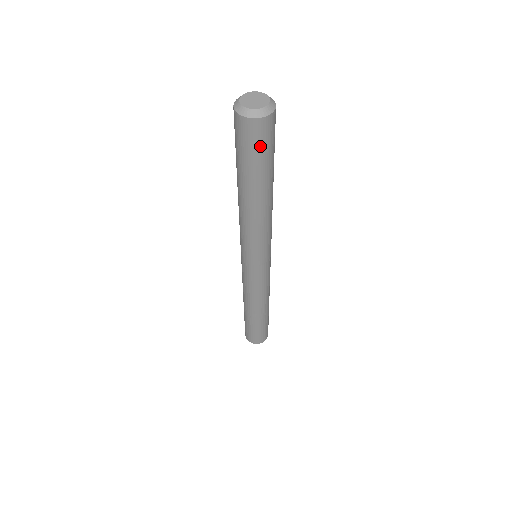
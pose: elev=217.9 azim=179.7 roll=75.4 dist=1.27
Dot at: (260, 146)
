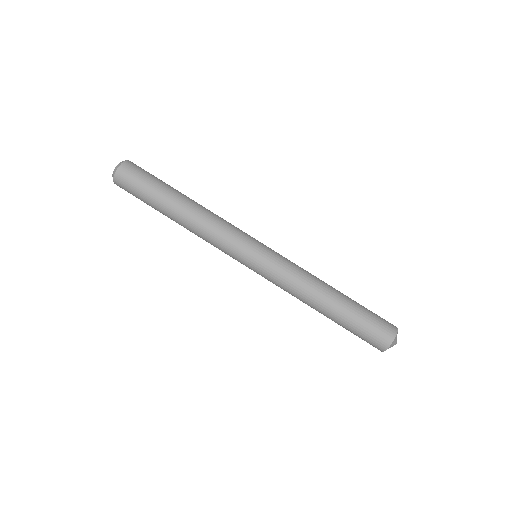
Dot at: (139, 176)
